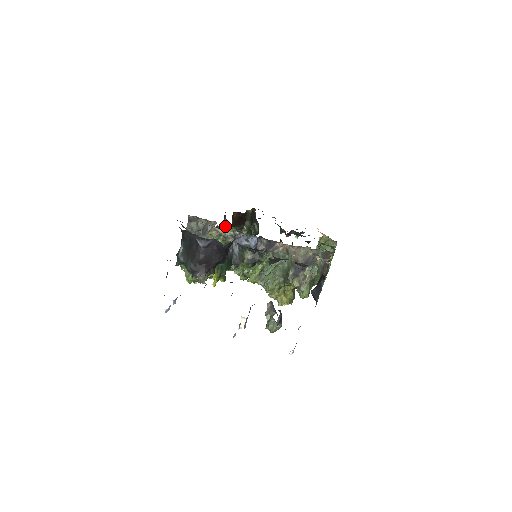
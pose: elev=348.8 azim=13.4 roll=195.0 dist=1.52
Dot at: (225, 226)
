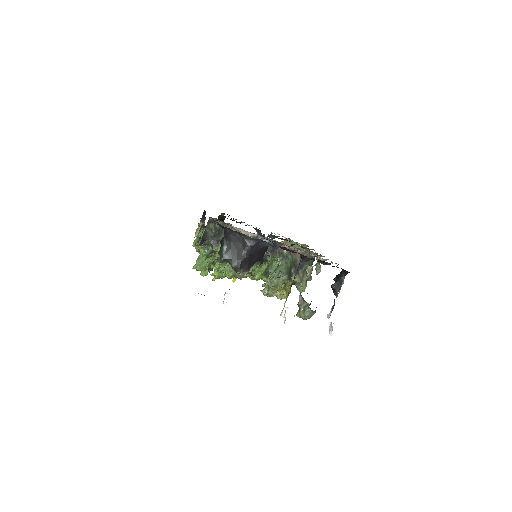
Dot at: occluded
